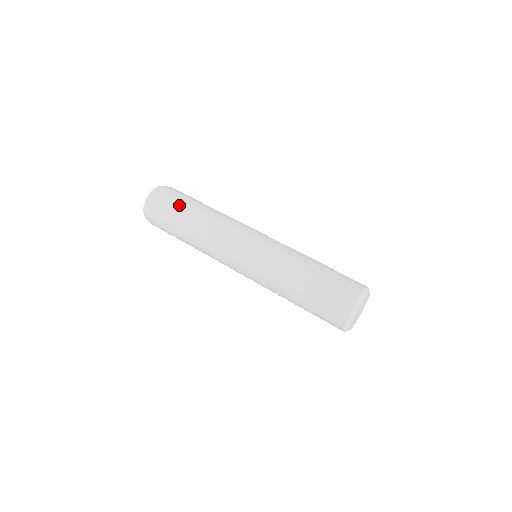
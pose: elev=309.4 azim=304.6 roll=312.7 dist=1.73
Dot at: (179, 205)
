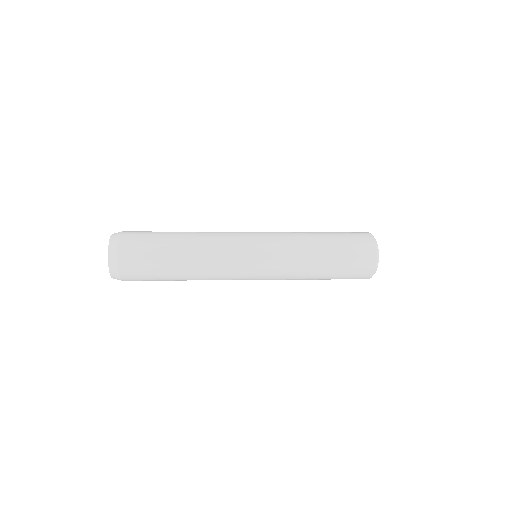
Dot at: (155, 236)
